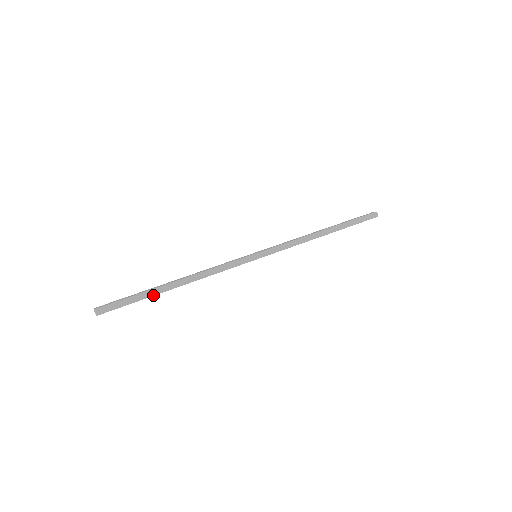
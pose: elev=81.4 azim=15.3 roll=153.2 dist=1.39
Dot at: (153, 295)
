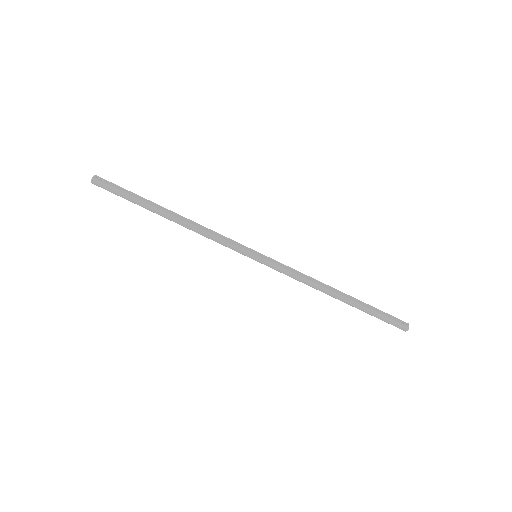
Dot at: (144, 207)
